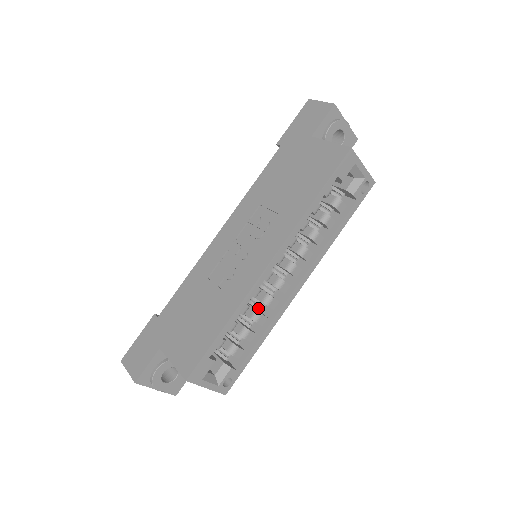
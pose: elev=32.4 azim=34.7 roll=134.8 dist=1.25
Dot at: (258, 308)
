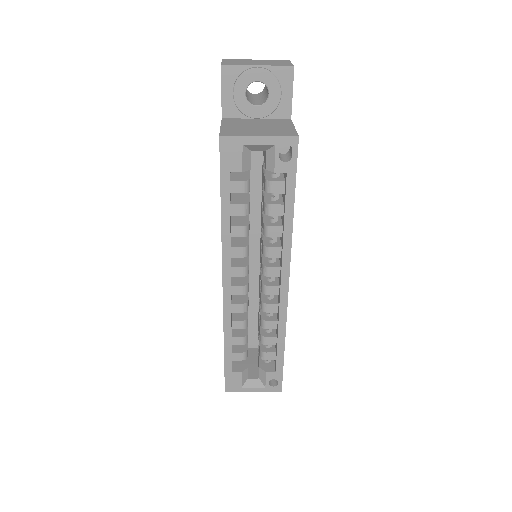
Dot at: (265, 313)
